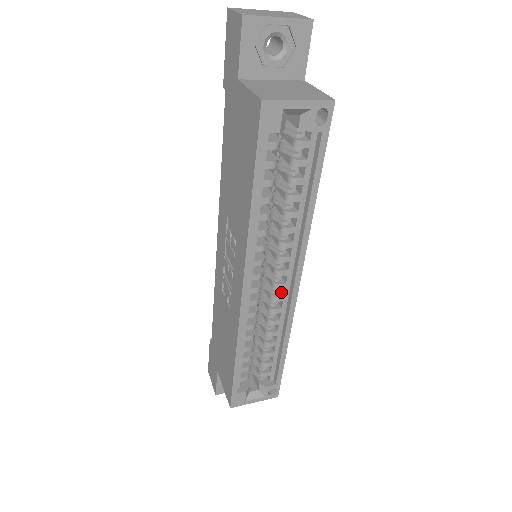
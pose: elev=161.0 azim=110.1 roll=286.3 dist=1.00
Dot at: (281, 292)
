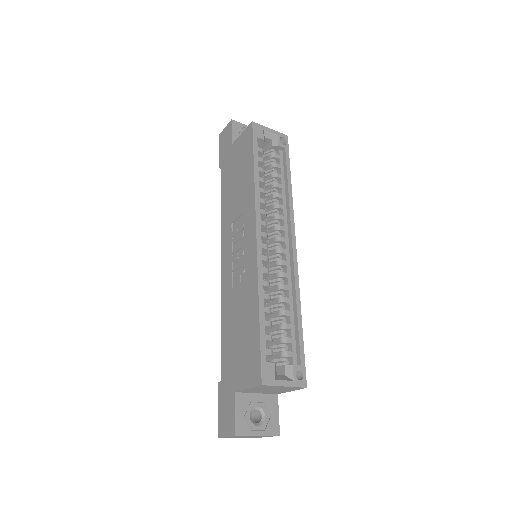
Dot at: (283, 262)
